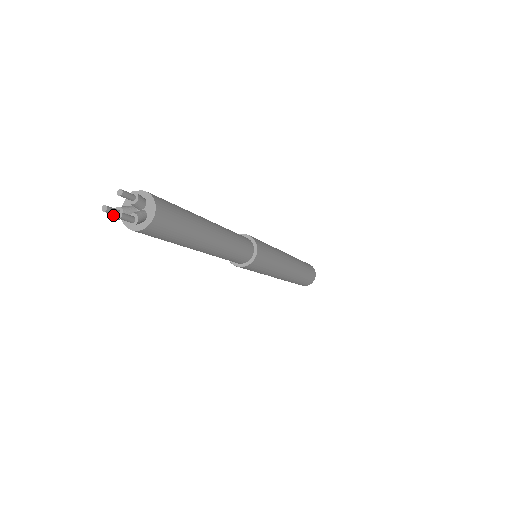
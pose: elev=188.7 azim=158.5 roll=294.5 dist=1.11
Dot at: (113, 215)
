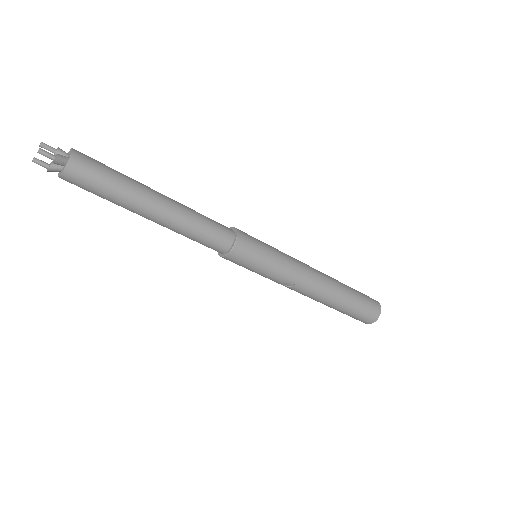
Dot at: (47, 171)
